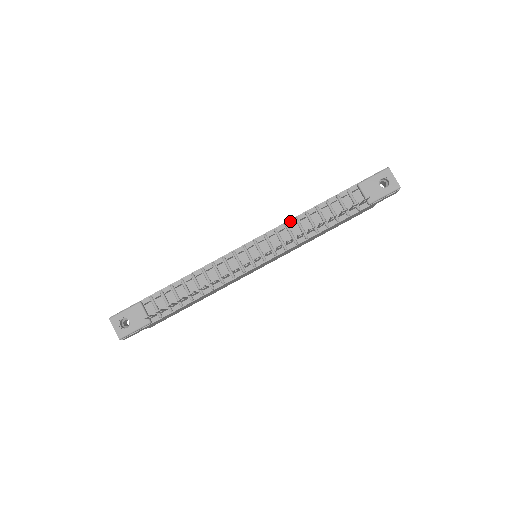
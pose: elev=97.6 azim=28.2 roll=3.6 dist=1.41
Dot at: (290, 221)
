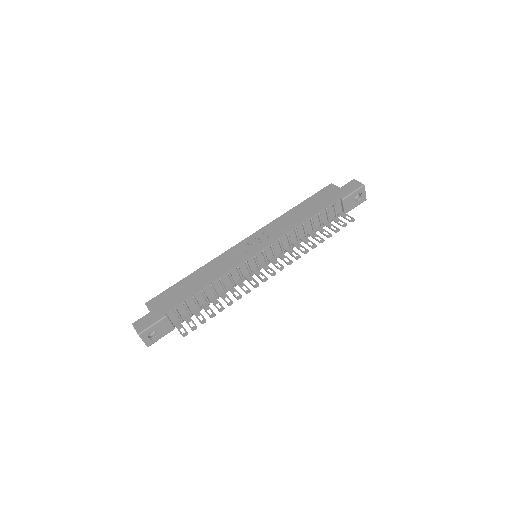
Dot at: (291, 231)
